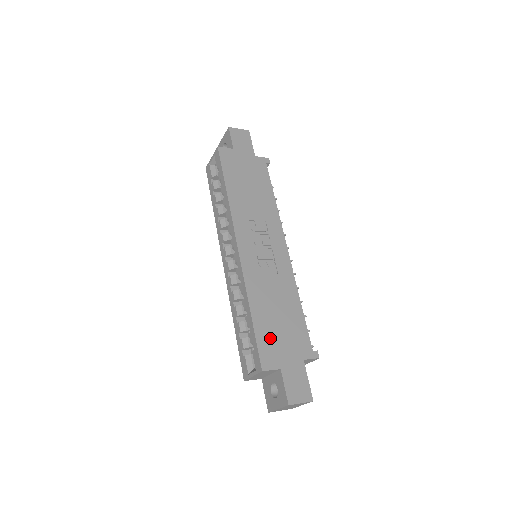
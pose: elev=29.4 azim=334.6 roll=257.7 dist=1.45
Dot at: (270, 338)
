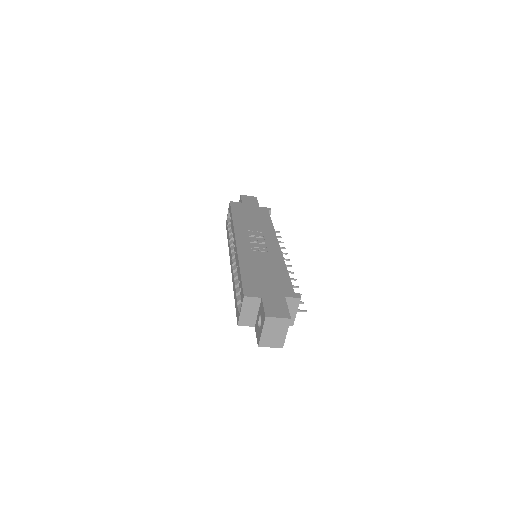
Dot at: (255, 282)
